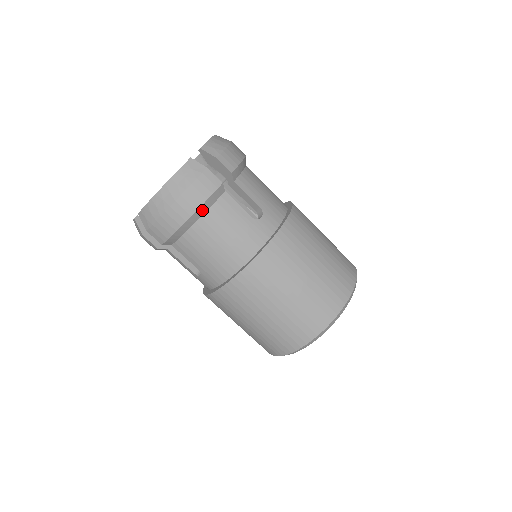
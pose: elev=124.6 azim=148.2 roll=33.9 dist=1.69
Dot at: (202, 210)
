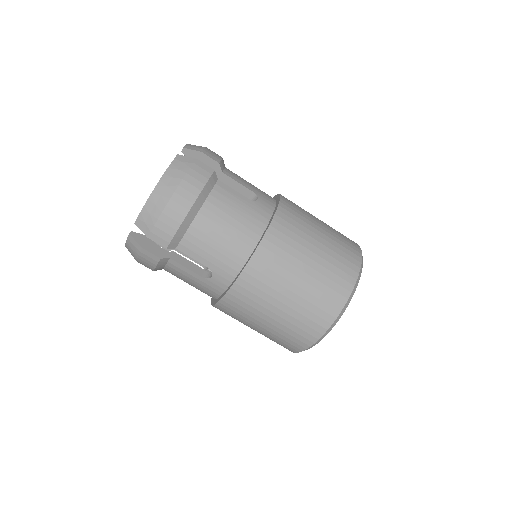
Dot at: (202, 197)
